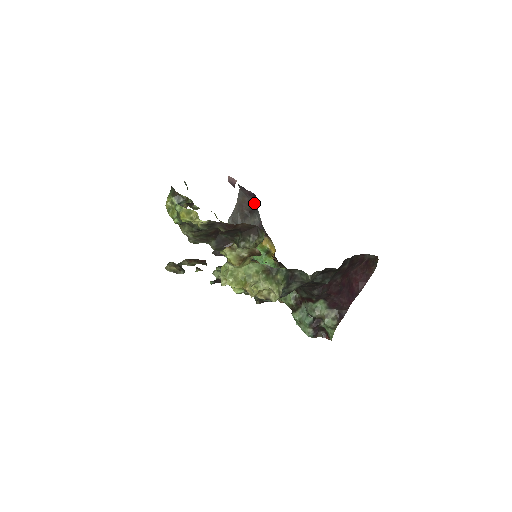
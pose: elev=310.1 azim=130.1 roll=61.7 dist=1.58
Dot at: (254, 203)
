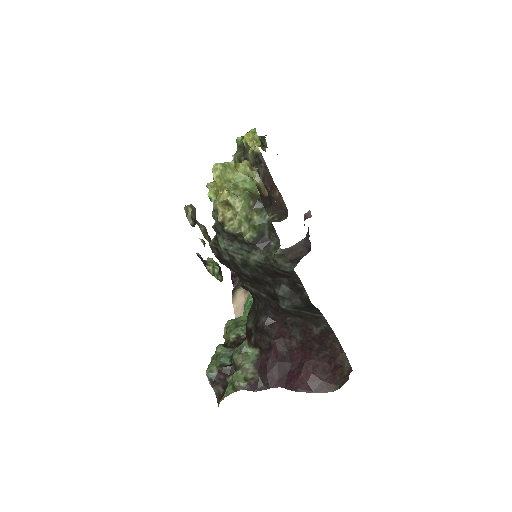
Dot at: (302, 256)
